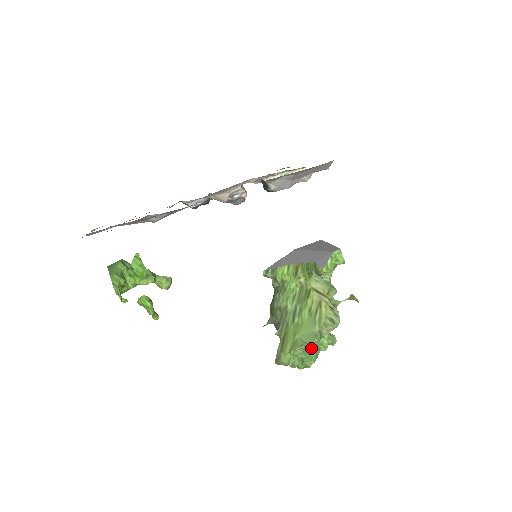
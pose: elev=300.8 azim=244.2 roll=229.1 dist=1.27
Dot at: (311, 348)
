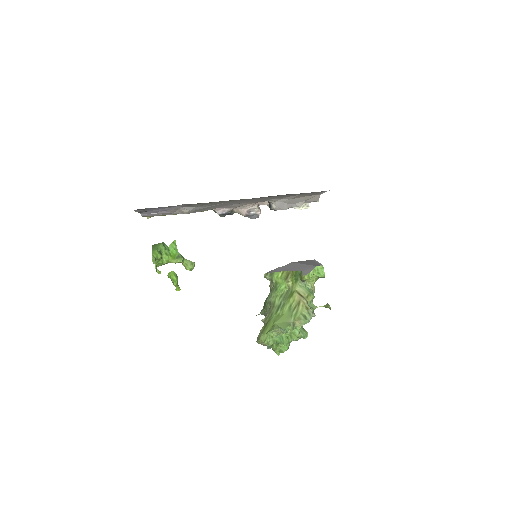
Dot at: (285, 334)
